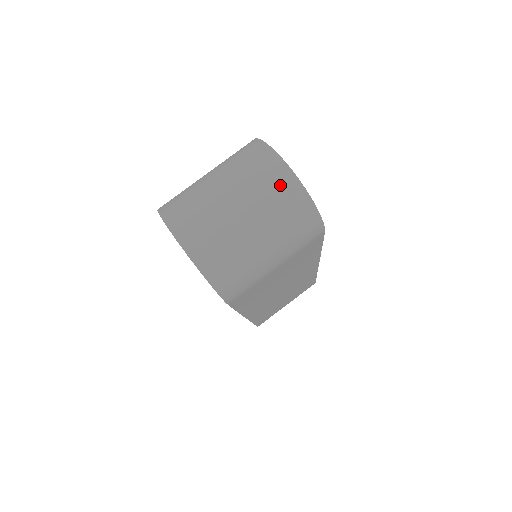
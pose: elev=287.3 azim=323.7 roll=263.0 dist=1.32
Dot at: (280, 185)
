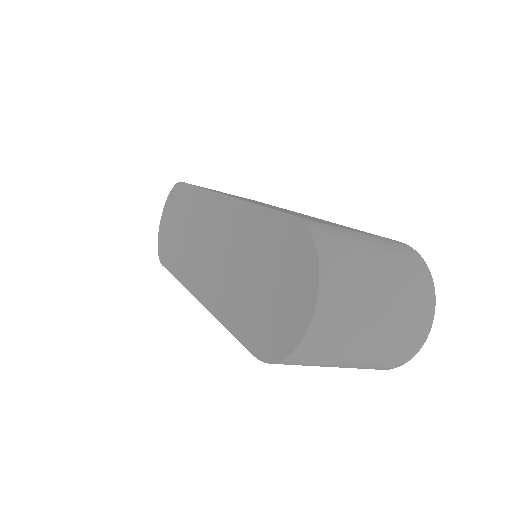
Dot at: (411, 340)
